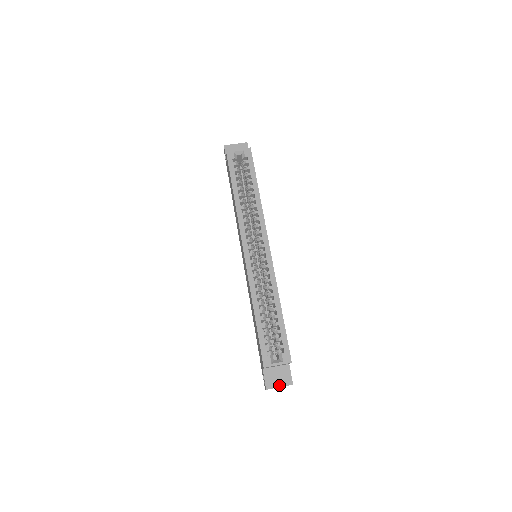
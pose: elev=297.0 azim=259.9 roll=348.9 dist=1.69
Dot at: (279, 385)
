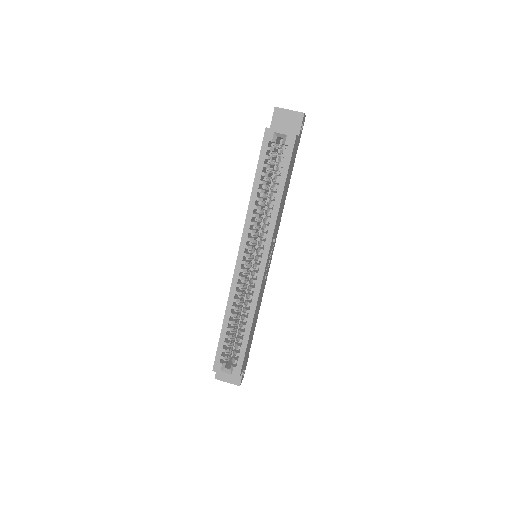
Dot at: (227, 381)
